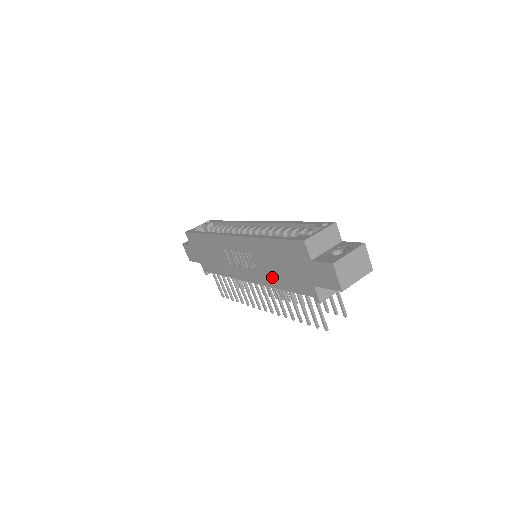
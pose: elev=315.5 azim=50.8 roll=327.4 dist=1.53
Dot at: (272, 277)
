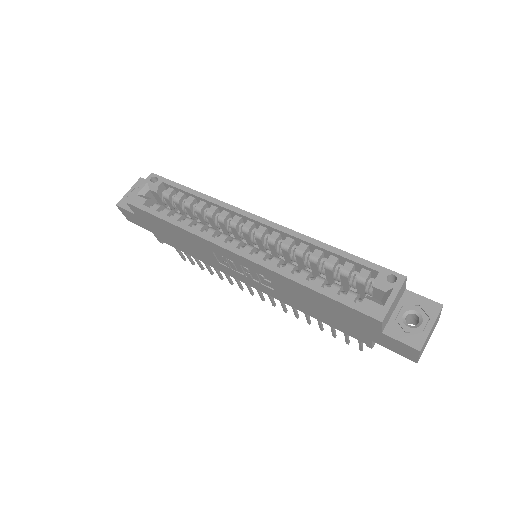
Dot at: (298, 304)
